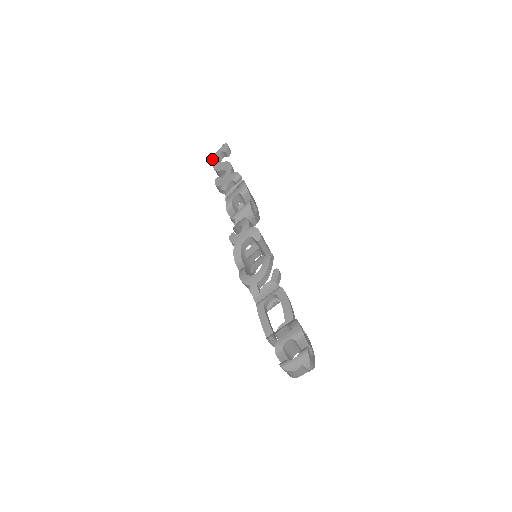
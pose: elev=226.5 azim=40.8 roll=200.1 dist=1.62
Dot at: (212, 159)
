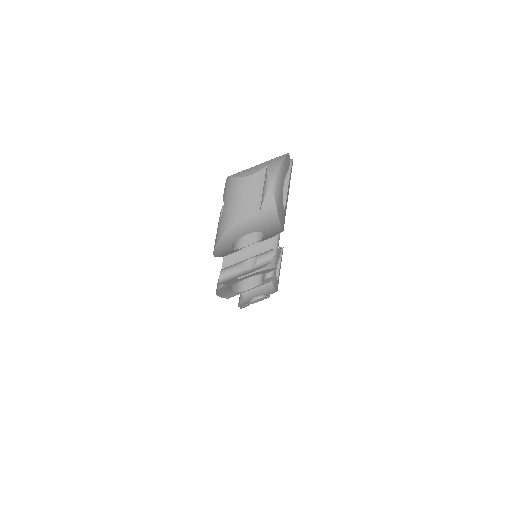
Dot at: occluded
